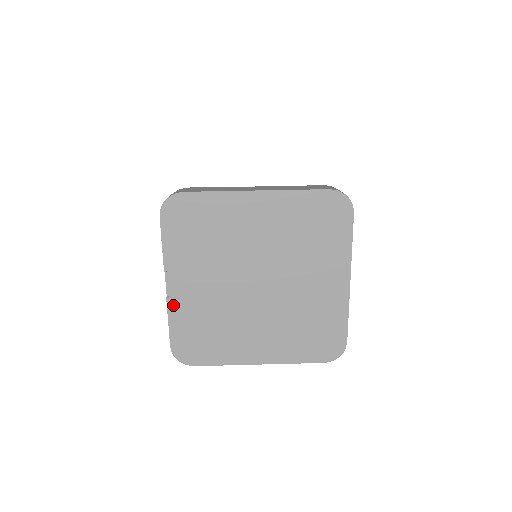
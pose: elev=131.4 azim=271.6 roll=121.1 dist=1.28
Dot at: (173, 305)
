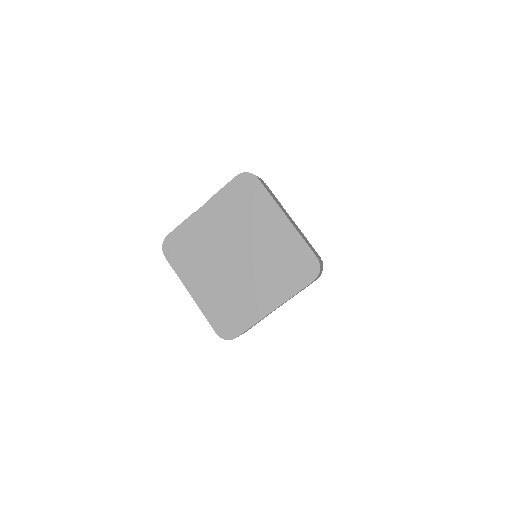
Dot at: (192, 219)
